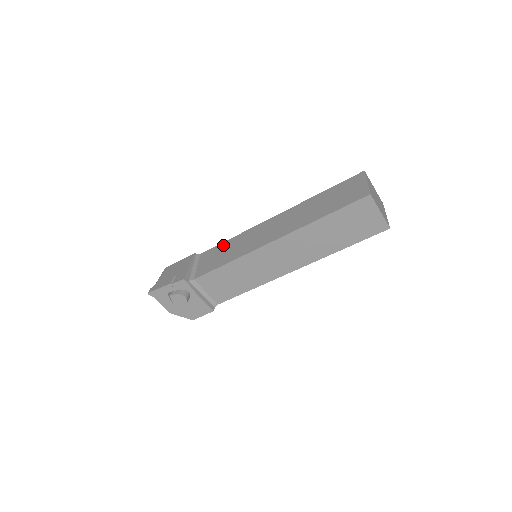
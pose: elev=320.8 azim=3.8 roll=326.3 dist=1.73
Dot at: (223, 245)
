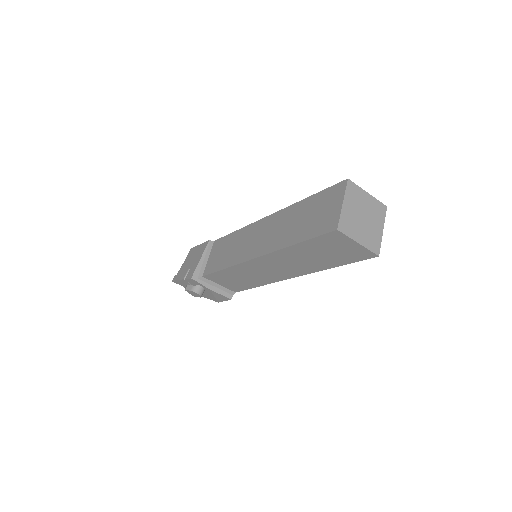
Dot at: (228, 239)
